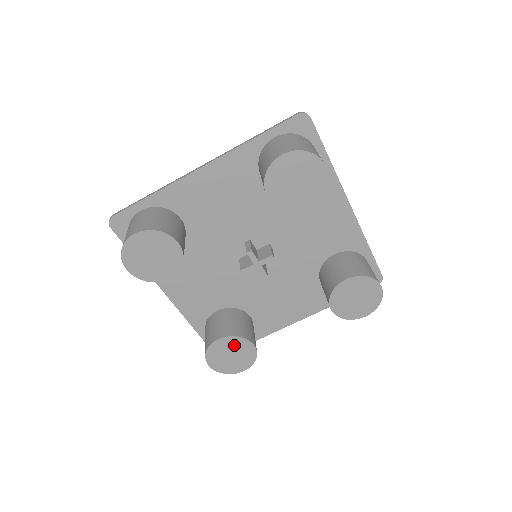
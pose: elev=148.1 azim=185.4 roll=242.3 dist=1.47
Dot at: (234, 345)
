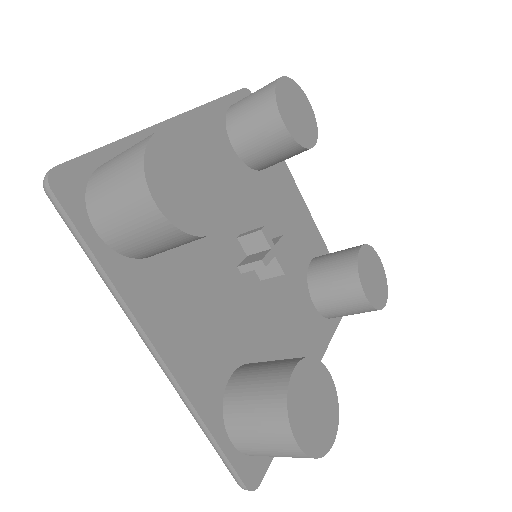
Dot at: (312, 379)
